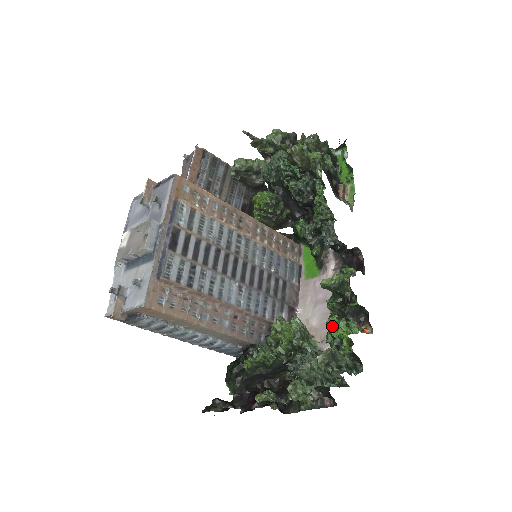
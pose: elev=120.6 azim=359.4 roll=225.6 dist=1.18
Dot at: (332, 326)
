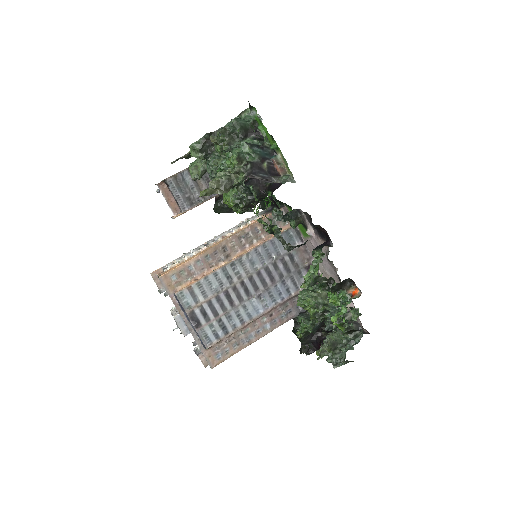
Dot at: (331, 302)
